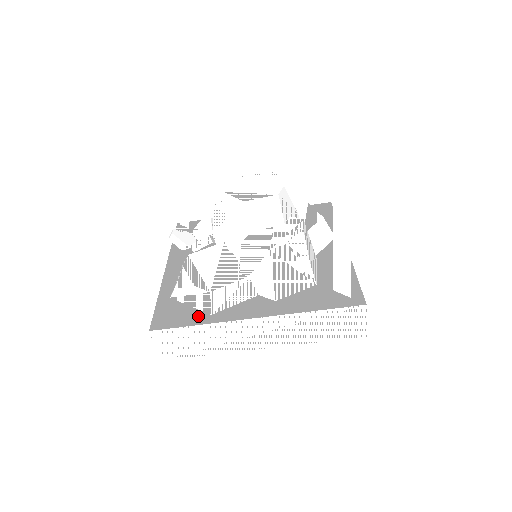
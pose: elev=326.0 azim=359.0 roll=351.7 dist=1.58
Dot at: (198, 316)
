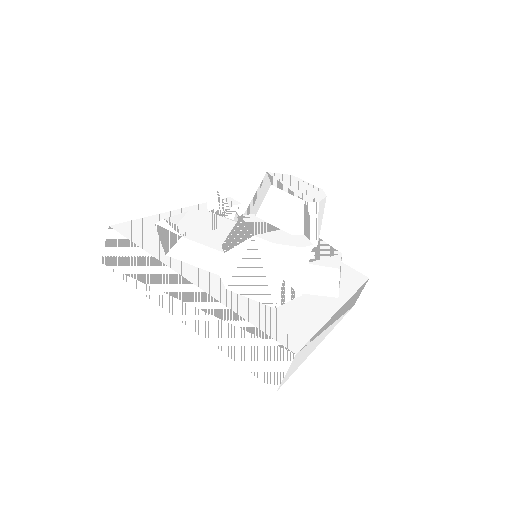
Dot at: (155, 247)
